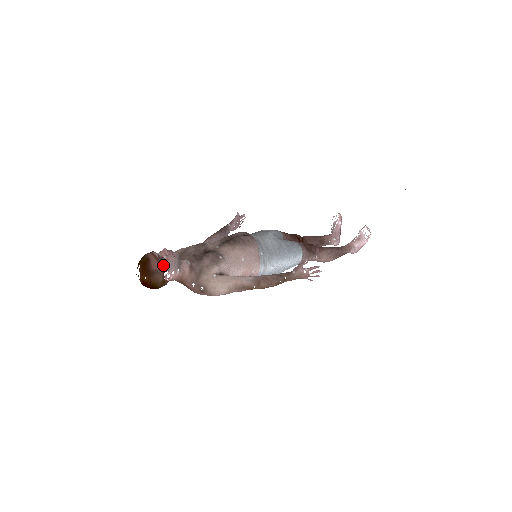
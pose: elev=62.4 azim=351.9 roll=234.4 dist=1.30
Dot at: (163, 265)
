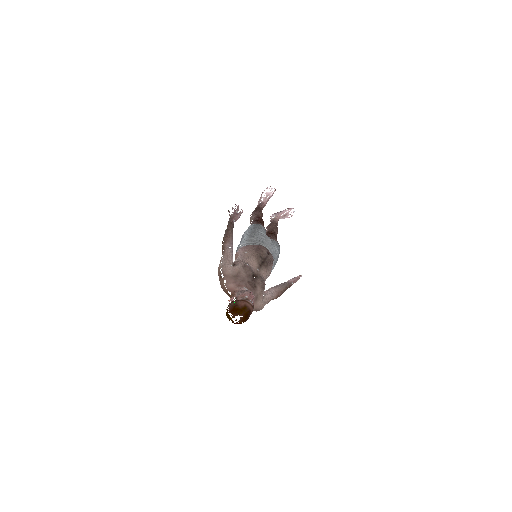
Dot at: occluded
